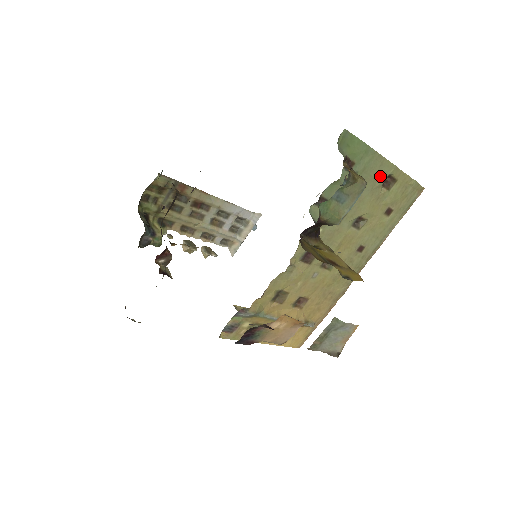
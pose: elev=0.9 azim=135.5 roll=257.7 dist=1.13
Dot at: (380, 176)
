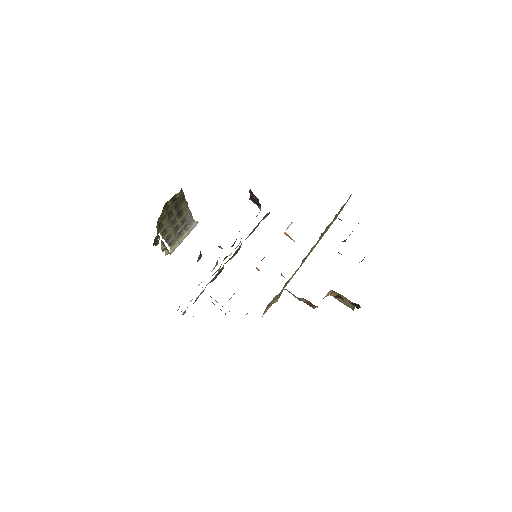
Dot at: (338, 214)
